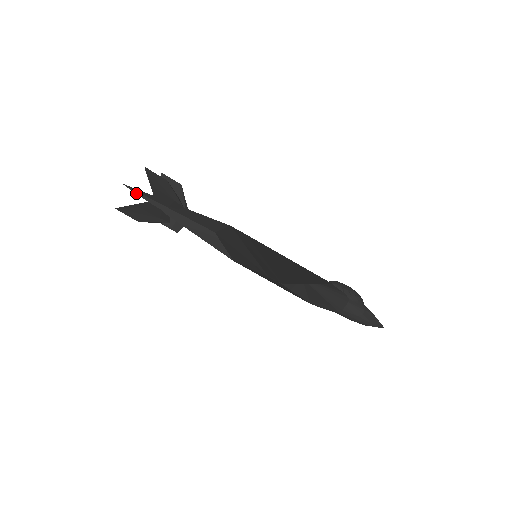
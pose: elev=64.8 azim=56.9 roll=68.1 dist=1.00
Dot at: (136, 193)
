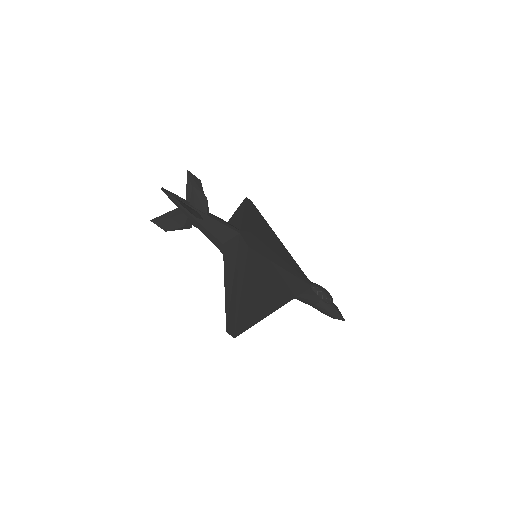
Dot at: (171, 200)
